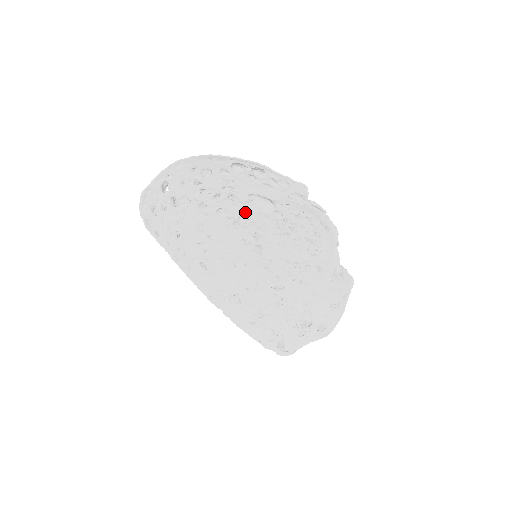
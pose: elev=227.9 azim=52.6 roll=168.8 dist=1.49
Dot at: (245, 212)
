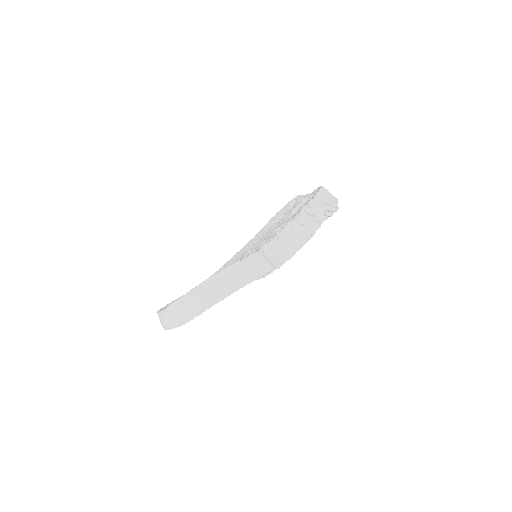
Dot at: occluded
